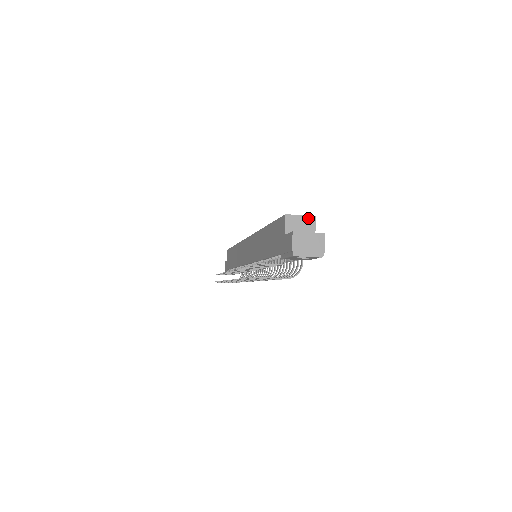
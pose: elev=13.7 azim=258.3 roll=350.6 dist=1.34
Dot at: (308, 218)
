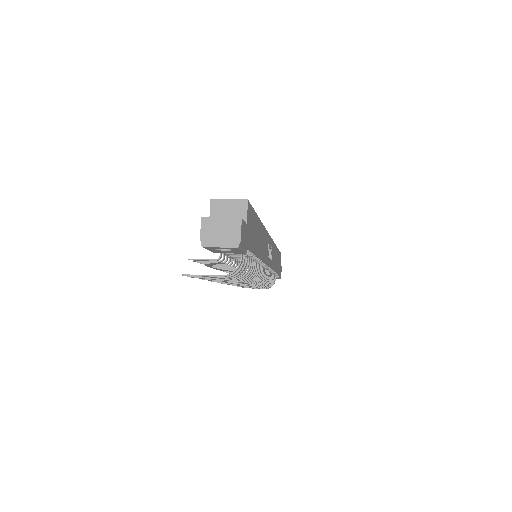
Dot at: (238, 202)
